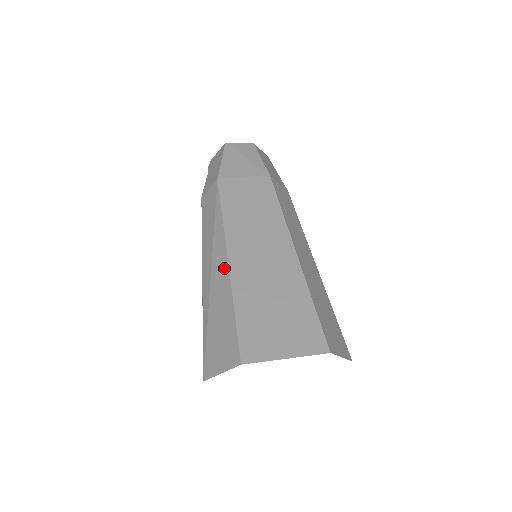
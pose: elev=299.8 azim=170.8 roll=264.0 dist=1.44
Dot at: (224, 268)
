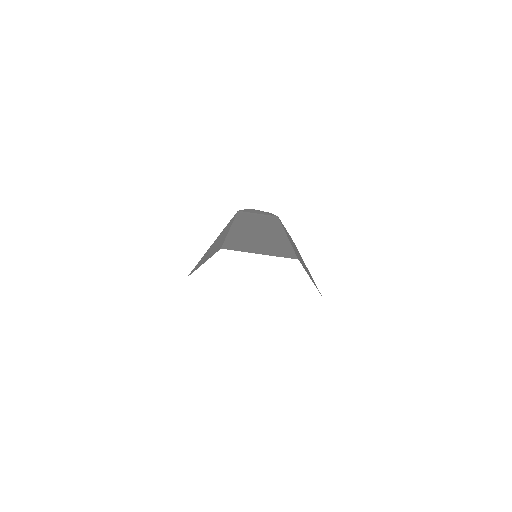
Dot at: (227, 230)
